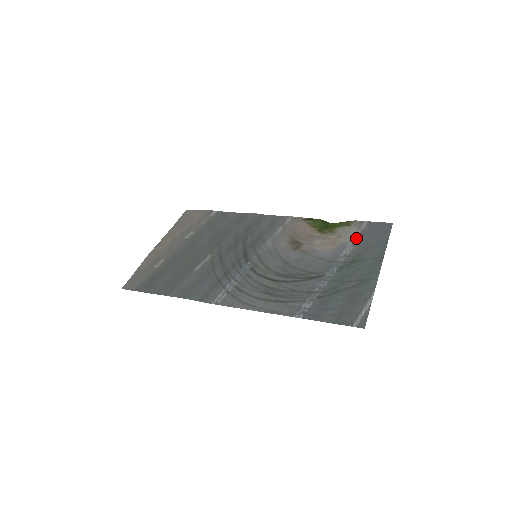
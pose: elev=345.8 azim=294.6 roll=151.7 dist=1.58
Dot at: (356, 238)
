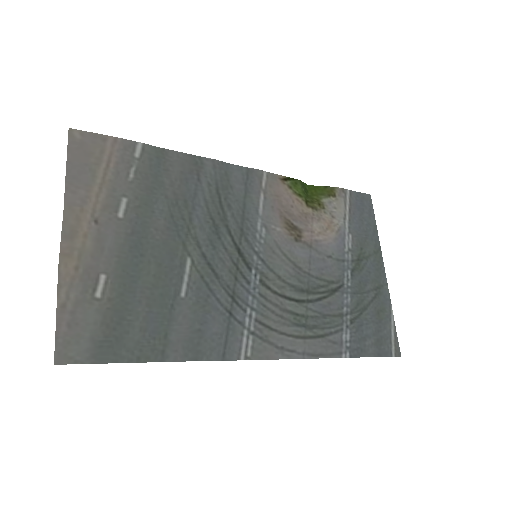
Dot at: (349, 219)
